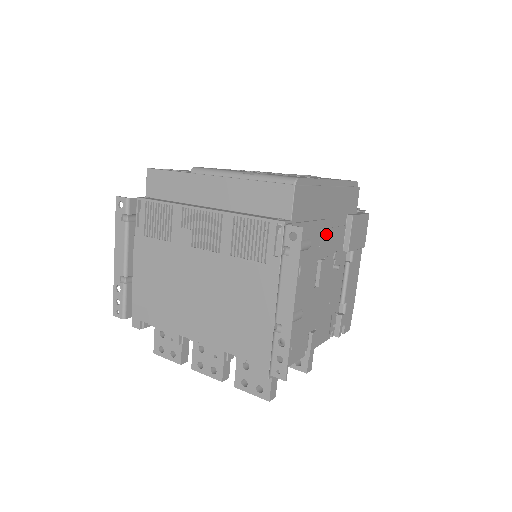
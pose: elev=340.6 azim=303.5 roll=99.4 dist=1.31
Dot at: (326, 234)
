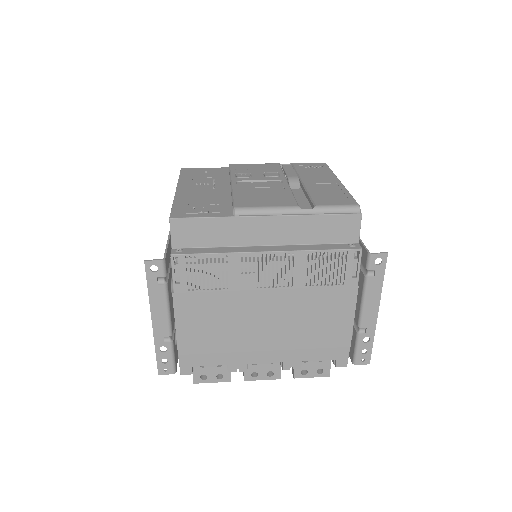
Dot at: occluded
